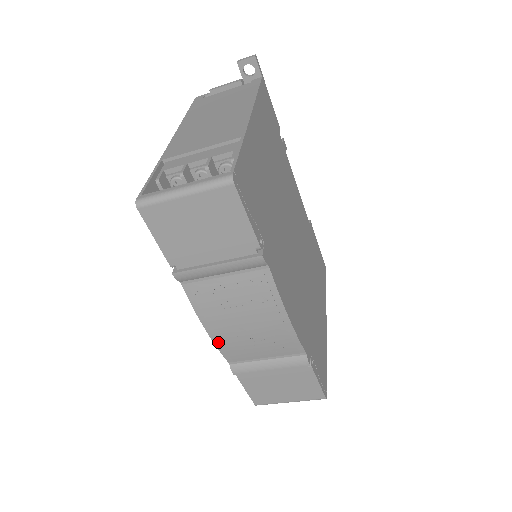
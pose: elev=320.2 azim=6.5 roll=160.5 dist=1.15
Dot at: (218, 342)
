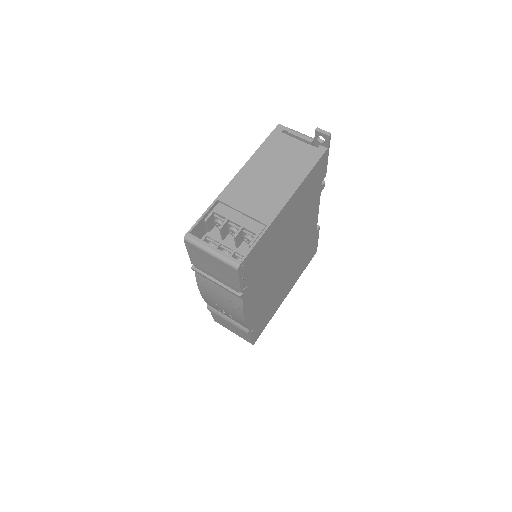
Dot at: (204, 297)
